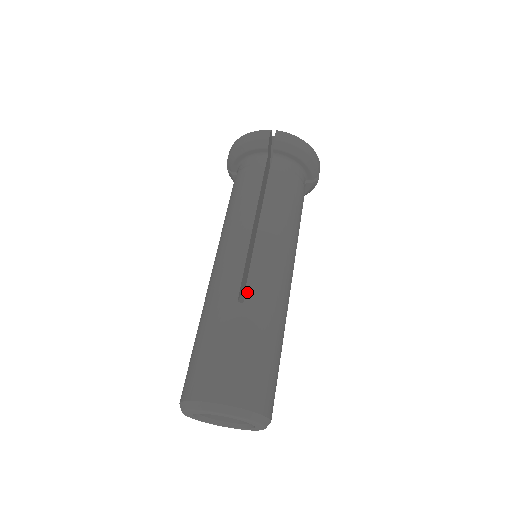
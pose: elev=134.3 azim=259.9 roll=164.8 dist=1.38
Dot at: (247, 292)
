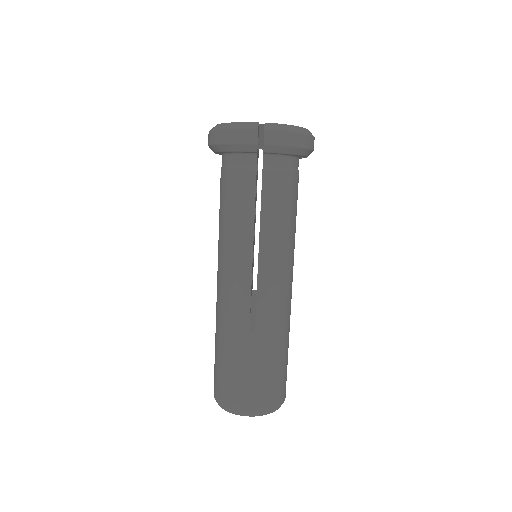
Dot at: (257, 321)
